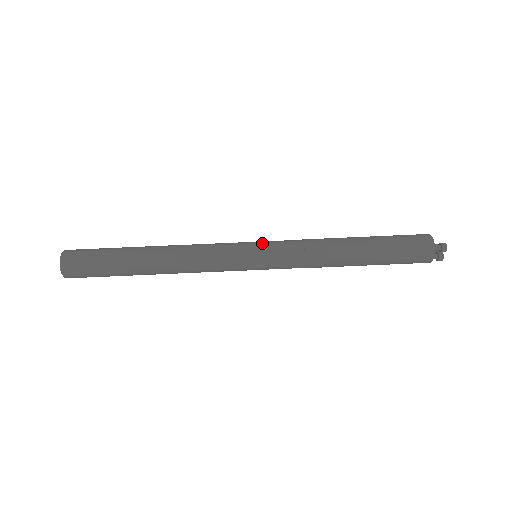
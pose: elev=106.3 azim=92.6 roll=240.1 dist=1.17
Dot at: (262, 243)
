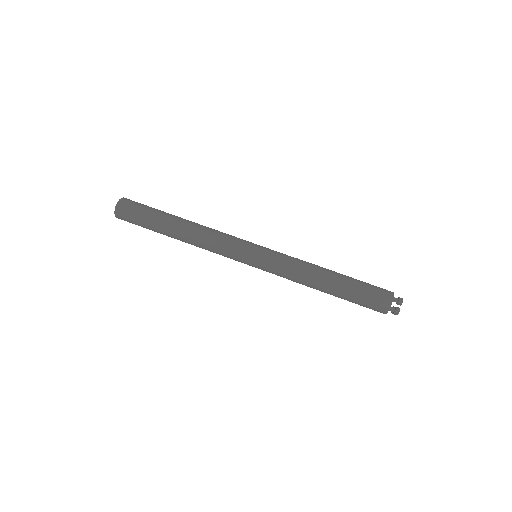
Dot at: (265, 247)
